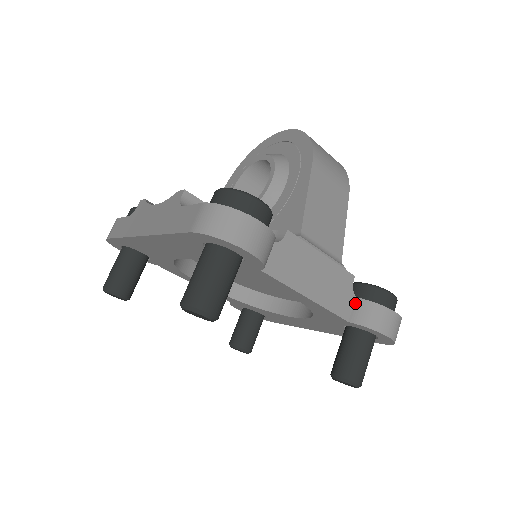
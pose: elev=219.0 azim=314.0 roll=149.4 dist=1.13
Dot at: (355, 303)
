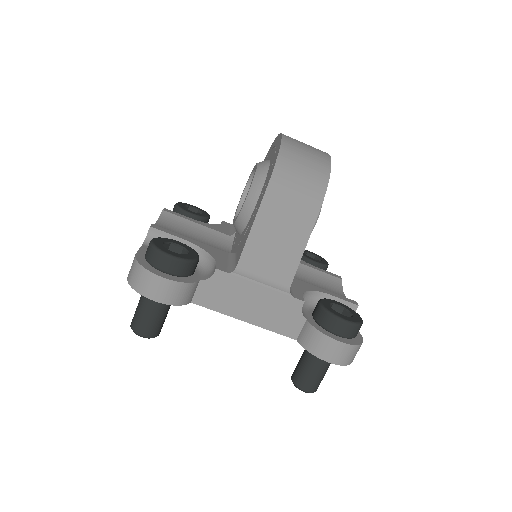
Dot at: (304, 325)
